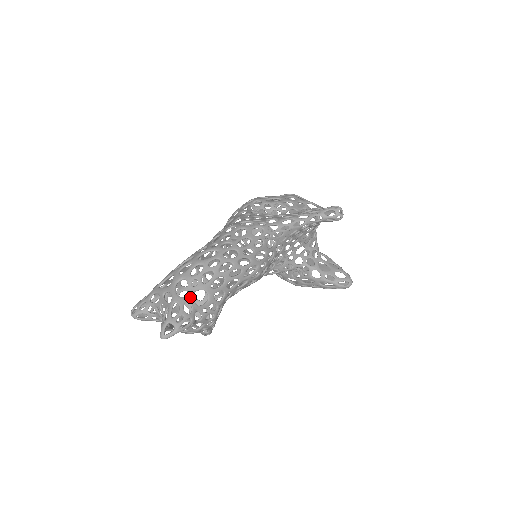
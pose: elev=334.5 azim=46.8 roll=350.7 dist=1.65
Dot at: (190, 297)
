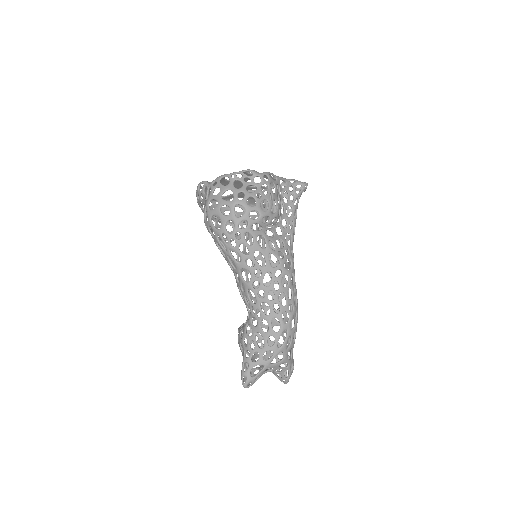
Dot at: occluded
